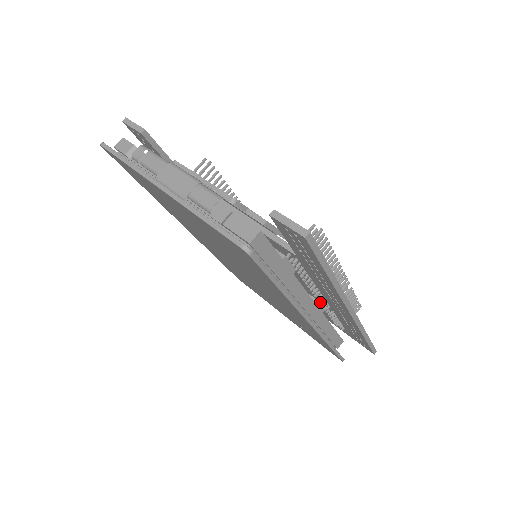
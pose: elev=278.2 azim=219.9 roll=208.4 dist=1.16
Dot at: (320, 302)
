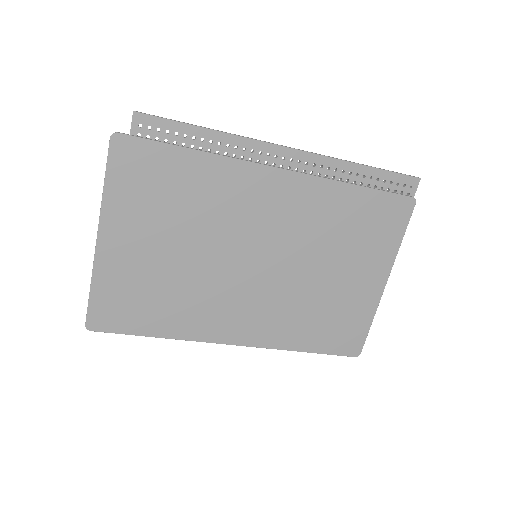
Dot at: occluded
